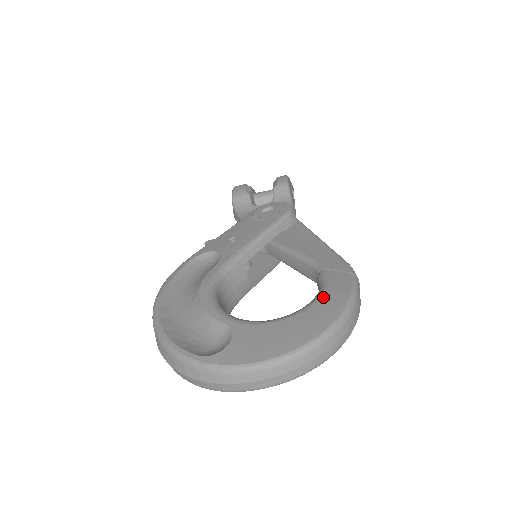
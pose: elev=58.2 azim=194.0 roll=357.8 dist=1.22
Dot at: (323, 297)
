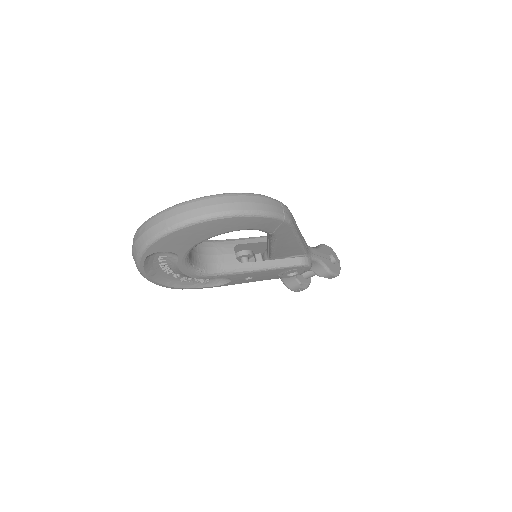
Dot at: occluded
